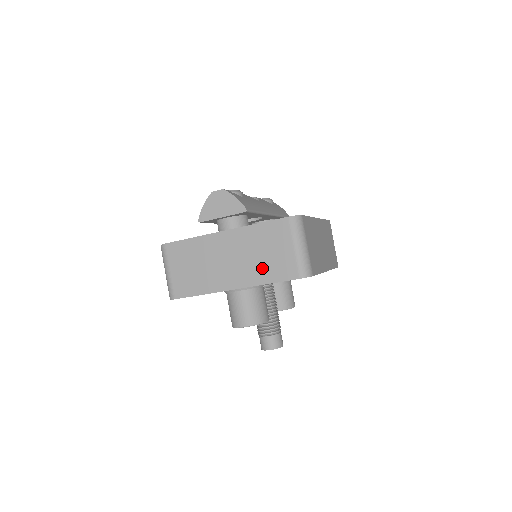
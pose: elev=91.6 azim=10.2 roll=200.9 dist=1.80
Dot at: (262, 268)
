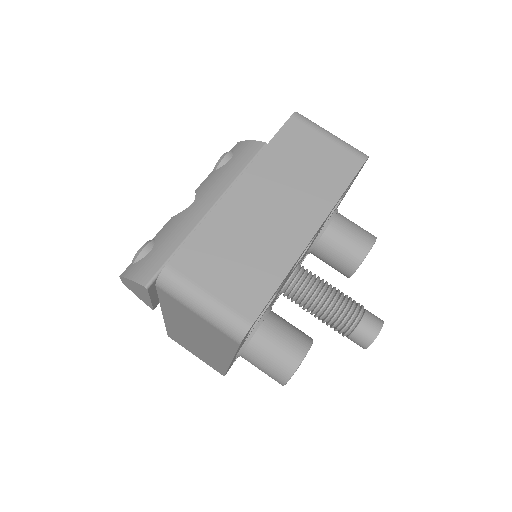
Dot at: (214, 341)
